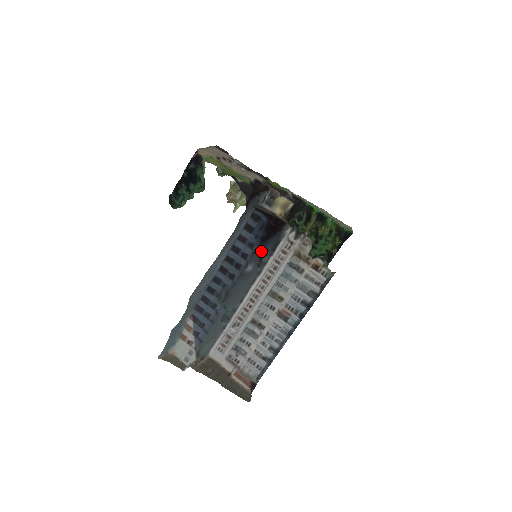
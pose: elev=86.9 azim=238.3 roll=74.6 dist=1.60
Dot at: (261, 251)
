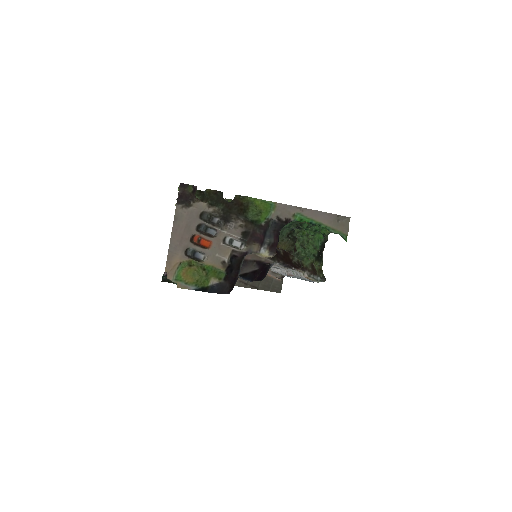
Dot at: occluded
